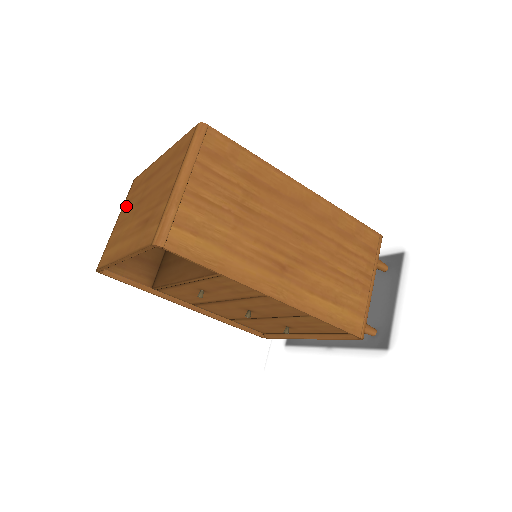
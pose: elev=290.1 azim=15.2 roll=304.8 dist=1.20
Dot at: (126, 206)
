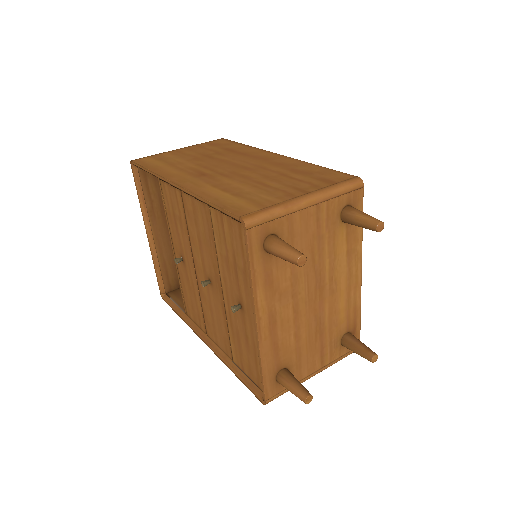
Dot at: occluded
